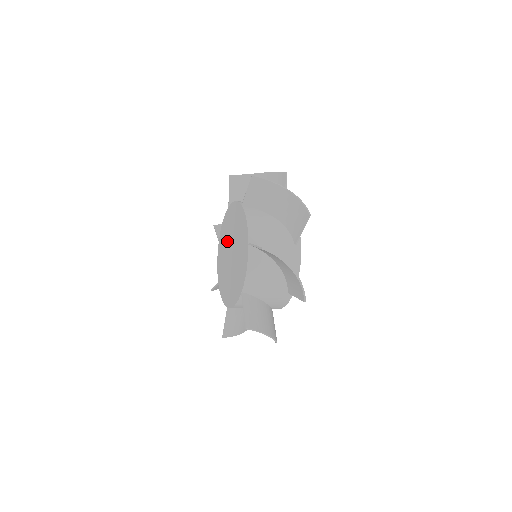
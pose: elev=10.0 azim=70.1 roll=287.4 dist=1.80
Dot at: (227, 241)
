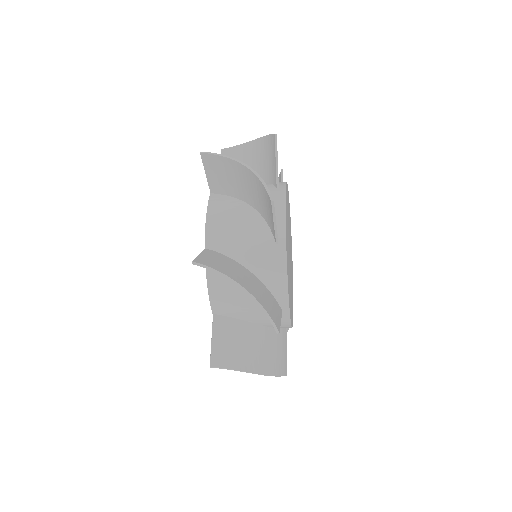
Dot at: occluded
